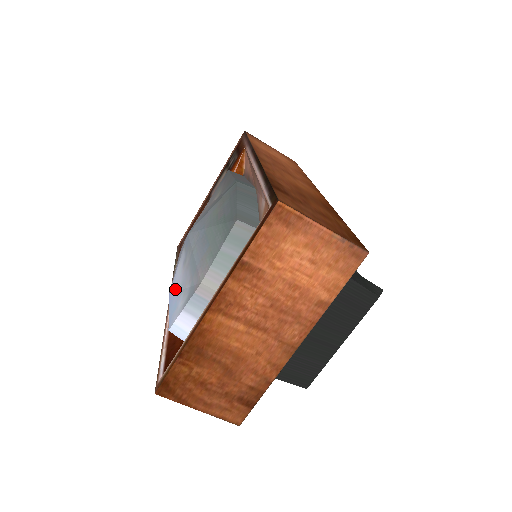
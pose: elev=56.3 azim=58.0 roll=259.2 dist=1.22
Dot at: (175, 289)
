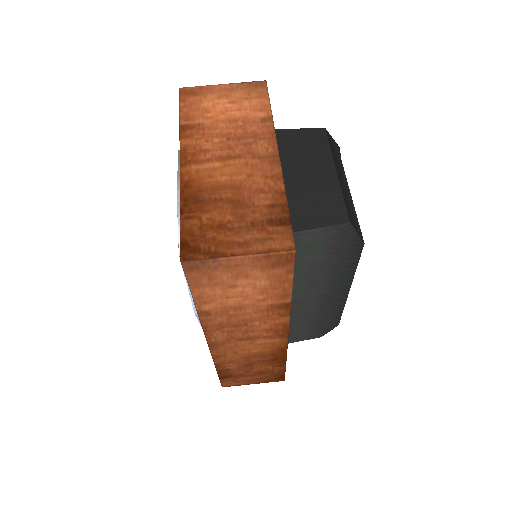
Dot at: occluded
